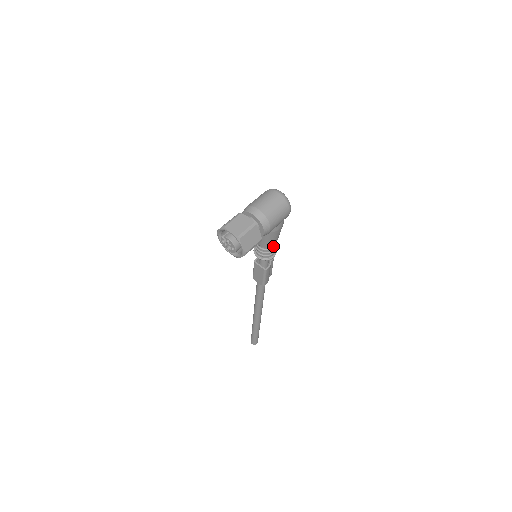
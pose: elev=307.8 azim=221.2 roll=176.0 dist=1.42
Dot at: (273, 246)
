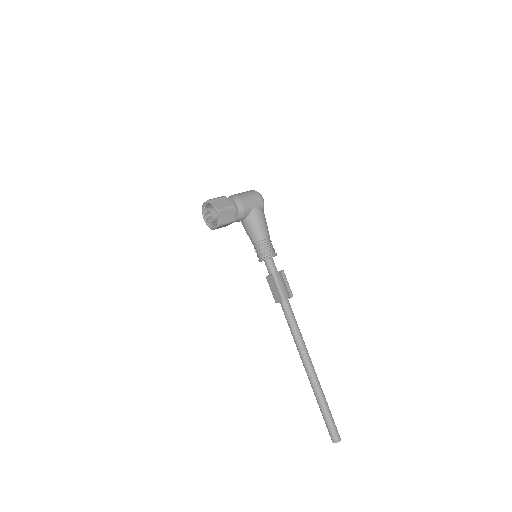
Dot at: (266, 241)
